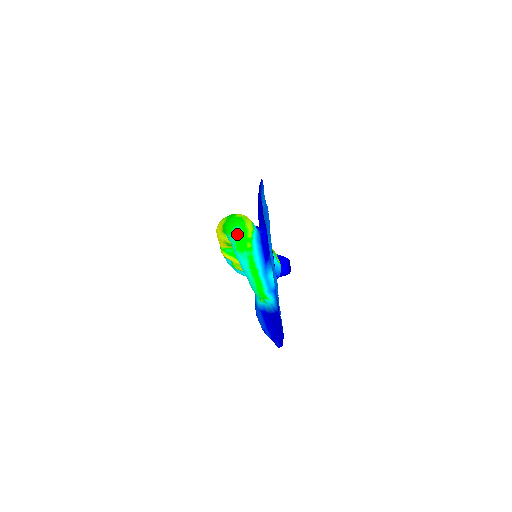
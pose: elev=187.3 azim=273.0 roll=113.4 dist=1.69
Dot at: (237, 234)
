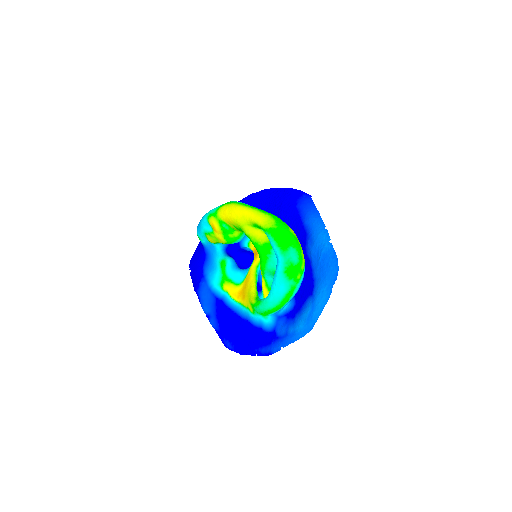
Dot at: (293, 258)
